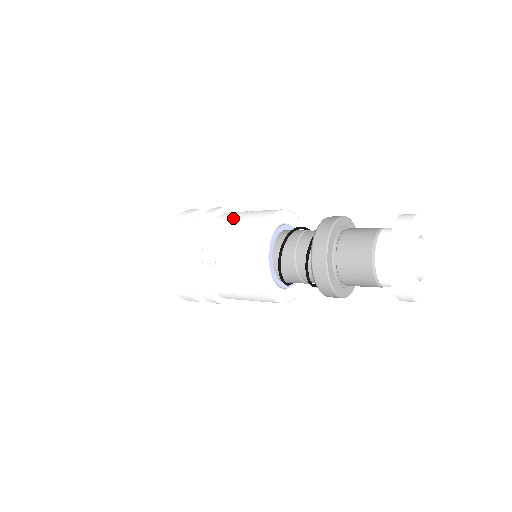
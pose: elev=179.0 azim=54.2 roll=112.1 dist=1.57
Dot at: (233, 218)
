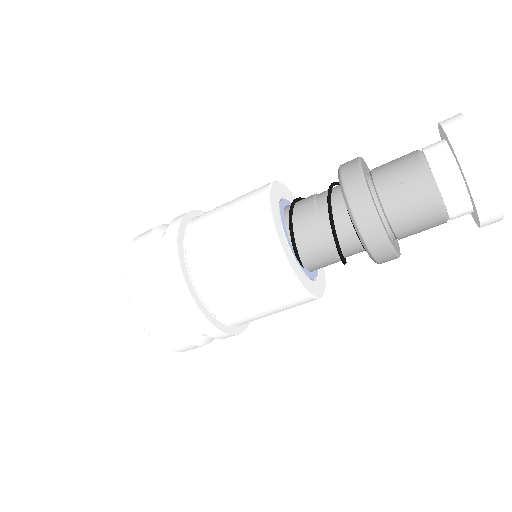
Dot at: occluded
